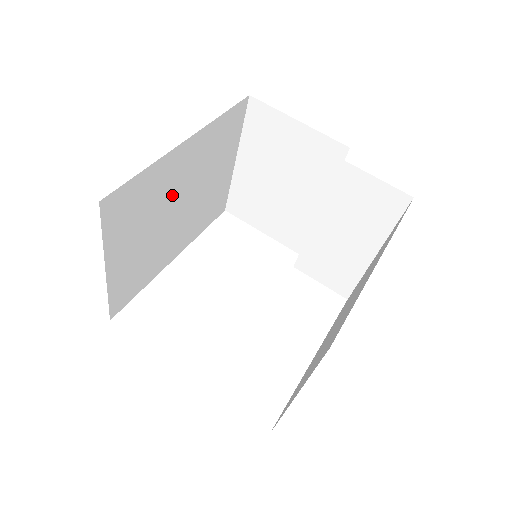
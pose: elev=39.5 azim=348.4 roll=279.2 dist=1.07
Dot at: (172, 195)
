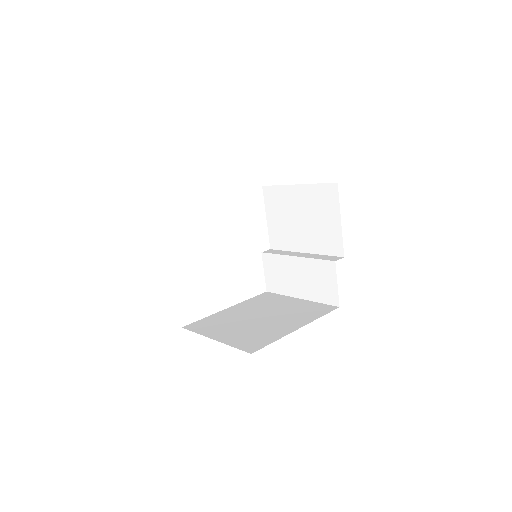
Dot at: occluded
